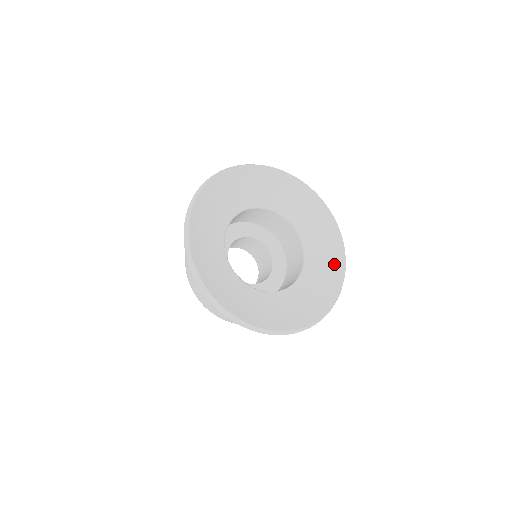
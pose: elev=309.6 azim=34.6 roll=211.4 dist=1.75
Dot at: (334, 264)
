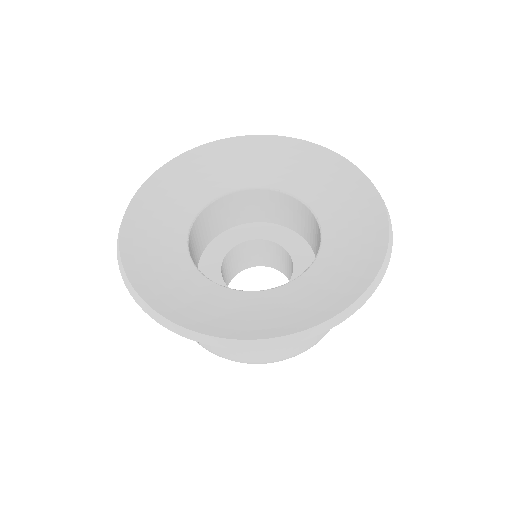
Dot at: (335, 172)
